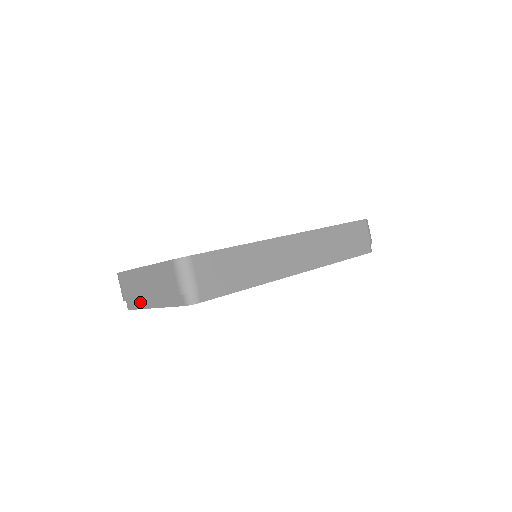
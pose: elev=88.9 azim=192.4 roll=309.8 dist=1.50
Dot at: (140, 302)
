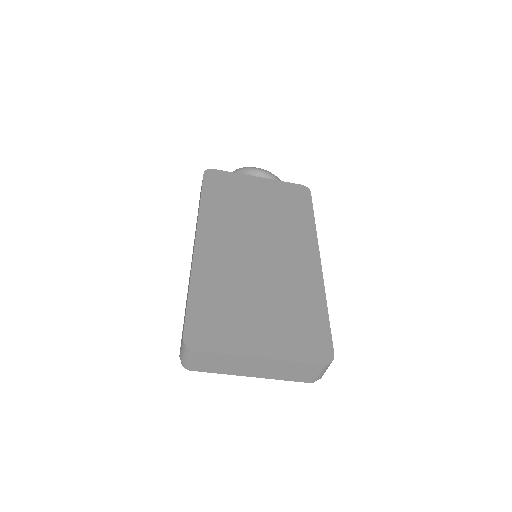
Dot at: (226, 371)
